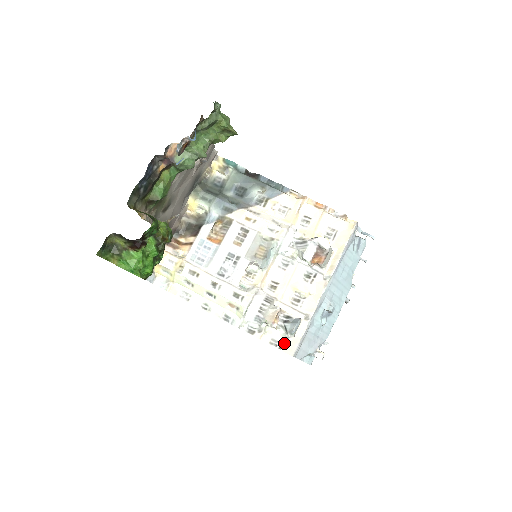
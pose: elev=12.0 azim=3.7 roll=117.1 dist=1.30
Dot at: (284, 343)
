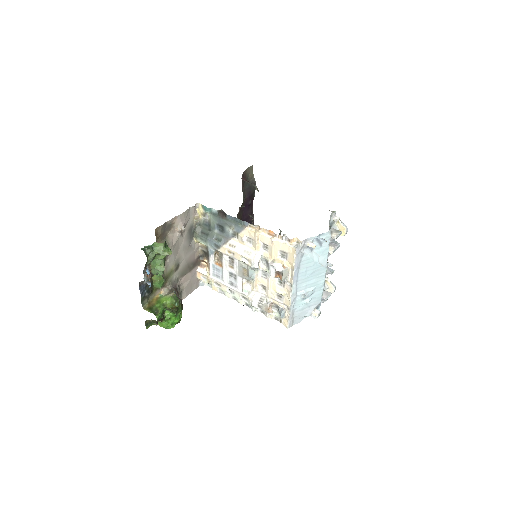
Dot at: (282, 320)
